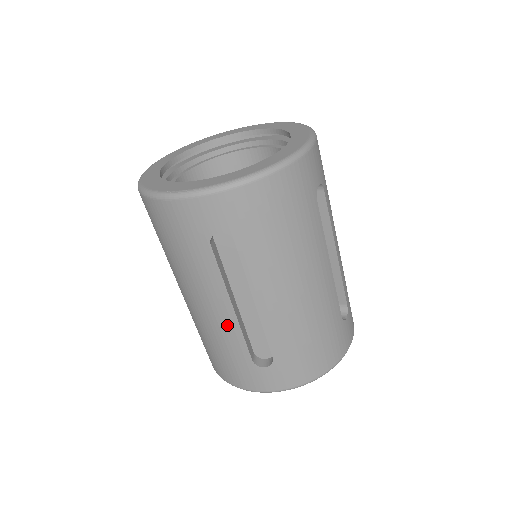
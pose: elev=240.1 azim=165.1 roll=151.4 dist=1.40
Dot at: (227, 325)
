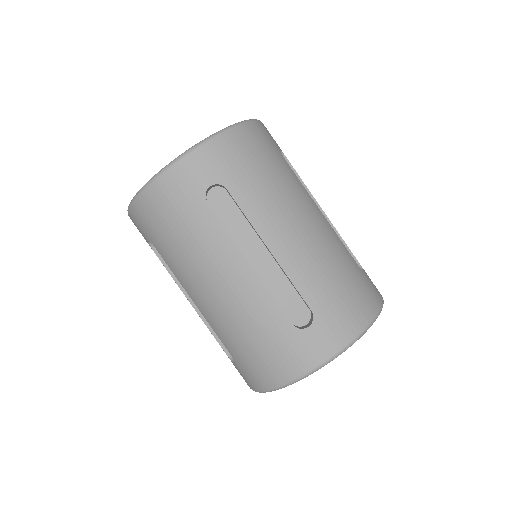
Dot at: (252, 291)
